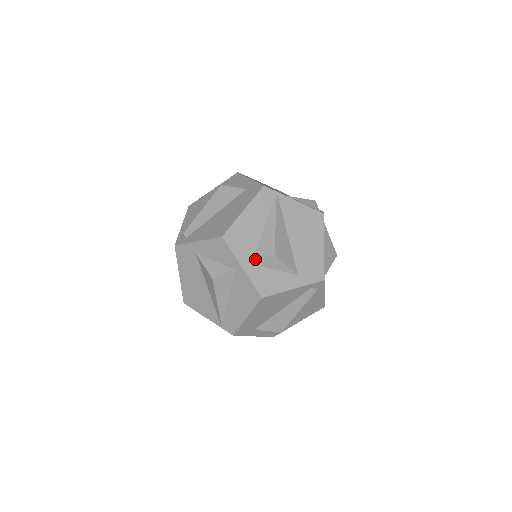
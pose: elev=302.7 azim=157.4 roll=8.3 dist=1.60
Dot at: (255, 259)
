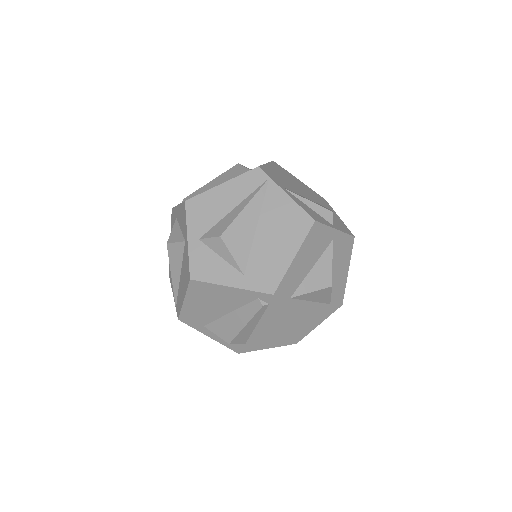
Dot at: (204, 236)
